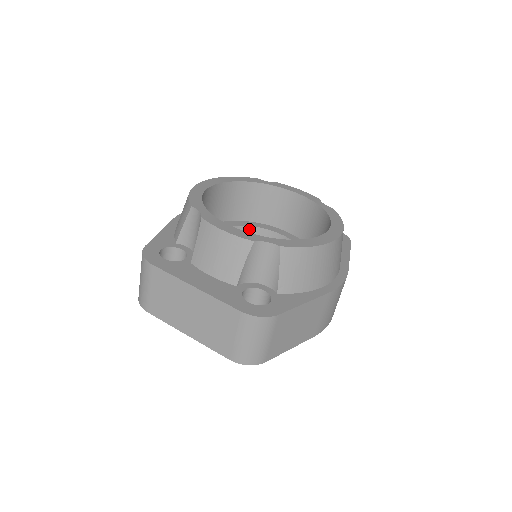
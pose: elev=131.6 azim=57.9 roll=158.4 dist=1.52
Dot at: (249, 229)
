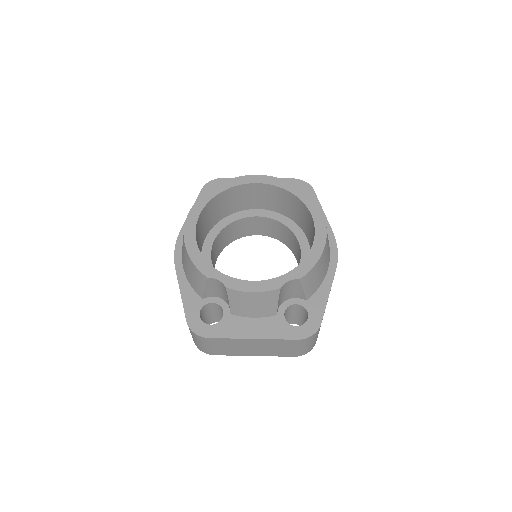
Dot at: (229, 226)
